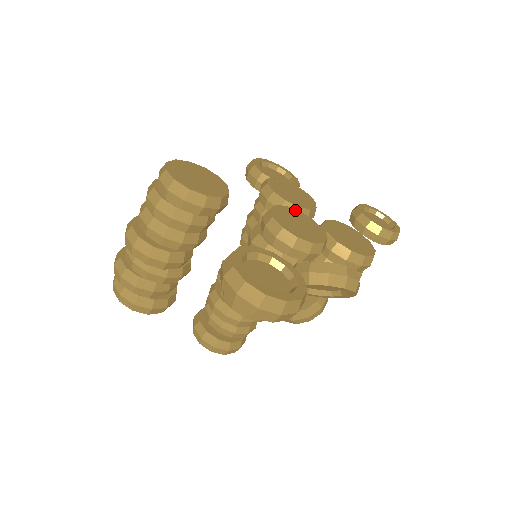
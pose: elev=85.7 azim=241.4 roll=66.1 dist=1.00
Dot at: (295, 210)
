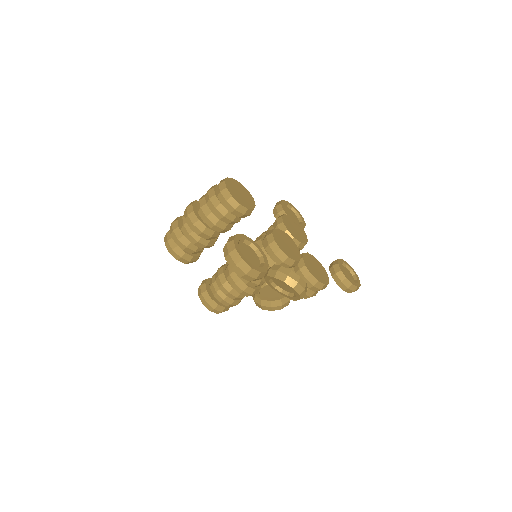
Dot at: (290, 237)
